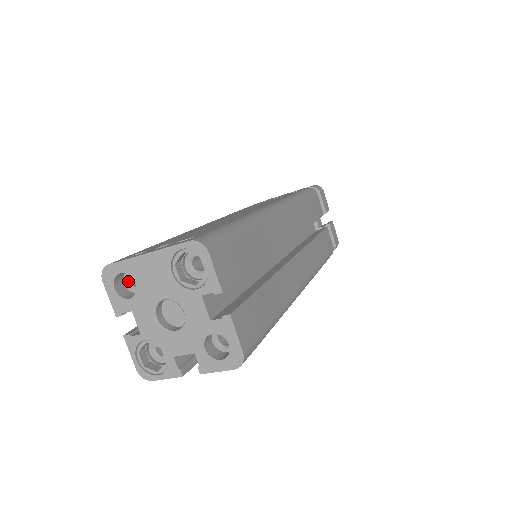
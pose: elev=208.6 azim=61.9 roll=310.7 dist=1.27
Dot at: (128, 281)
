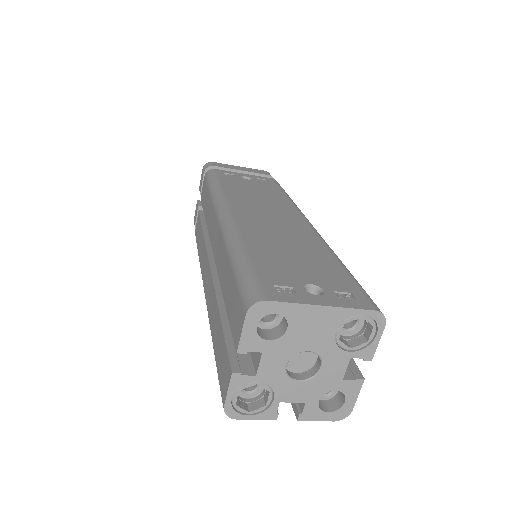
Dot at: occluded
